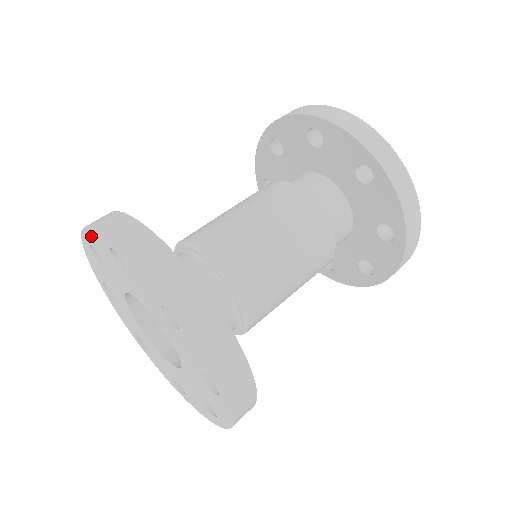
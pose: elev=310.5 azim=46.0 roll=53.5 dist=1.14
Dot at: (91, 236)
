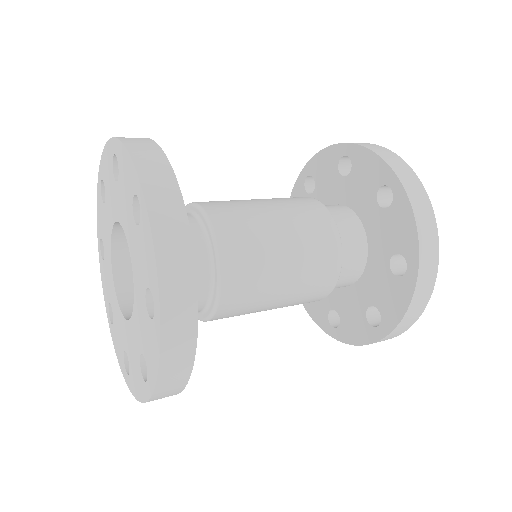
Dot at: (104, 161)
